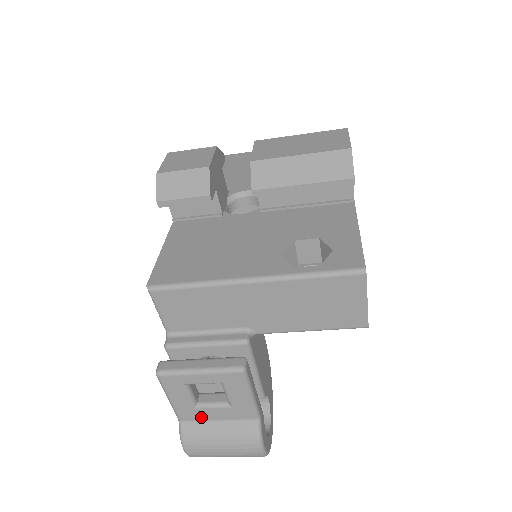
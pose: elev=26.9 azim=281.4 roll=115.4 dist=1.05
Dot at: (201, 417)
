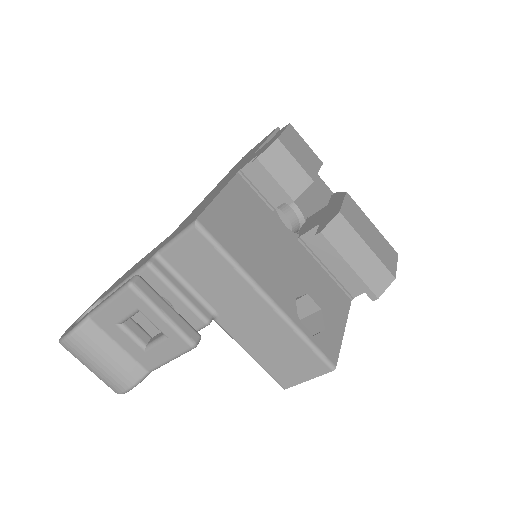
Dot at: (111, 332)
